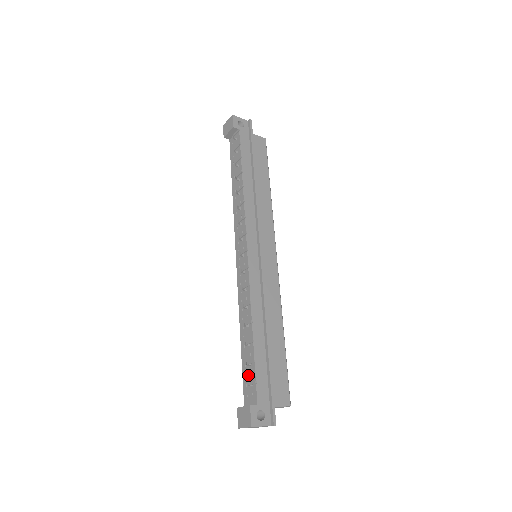
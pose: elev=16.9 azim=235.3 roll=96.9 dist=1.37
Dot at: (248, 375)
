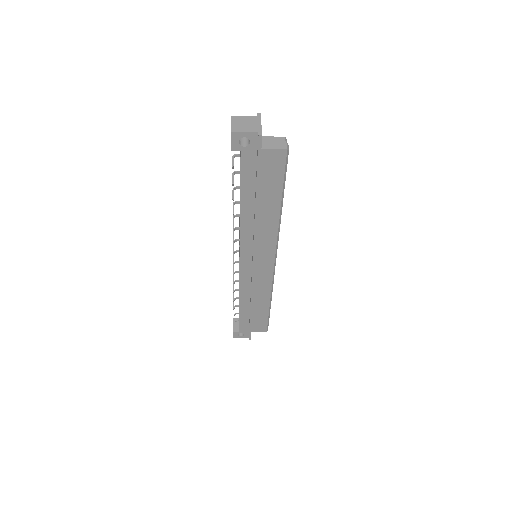
Dot at: occluded
